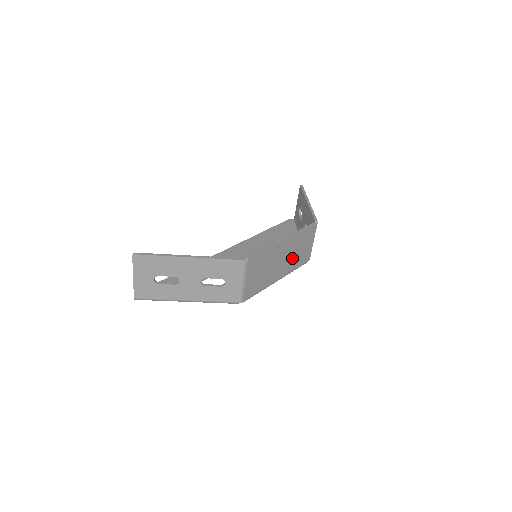
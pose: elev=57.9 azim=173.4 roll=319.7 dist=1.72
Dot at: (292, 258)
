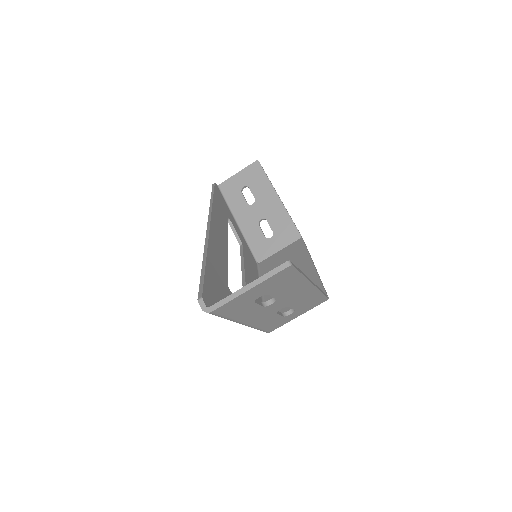
Dot at: occluded
